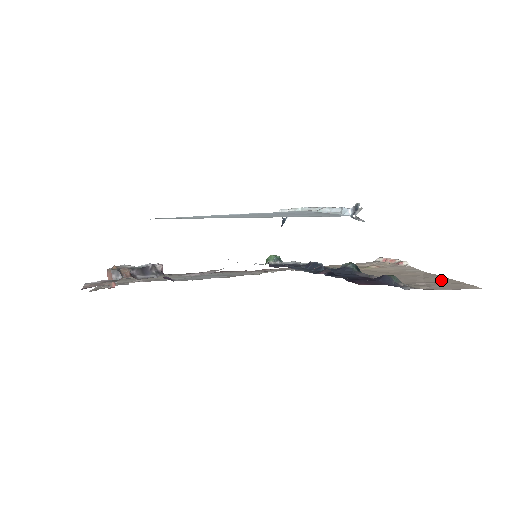
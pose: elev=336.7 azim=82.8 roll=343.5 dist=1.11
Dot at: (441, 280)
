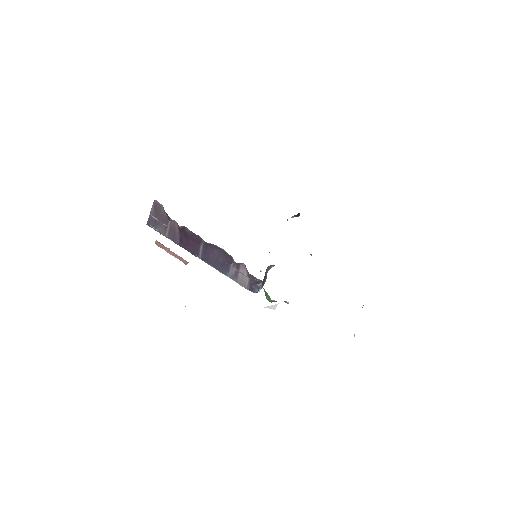
Dot at: occluded
